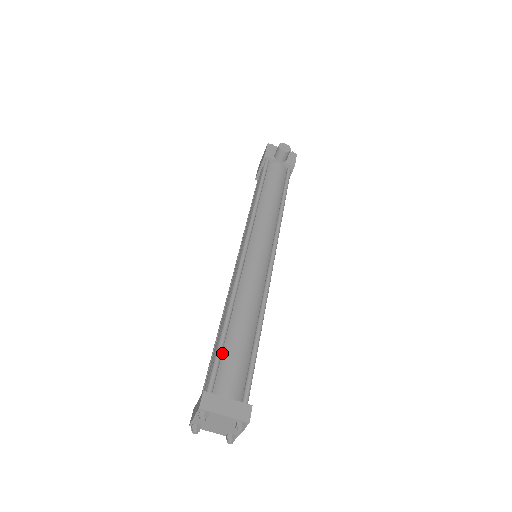
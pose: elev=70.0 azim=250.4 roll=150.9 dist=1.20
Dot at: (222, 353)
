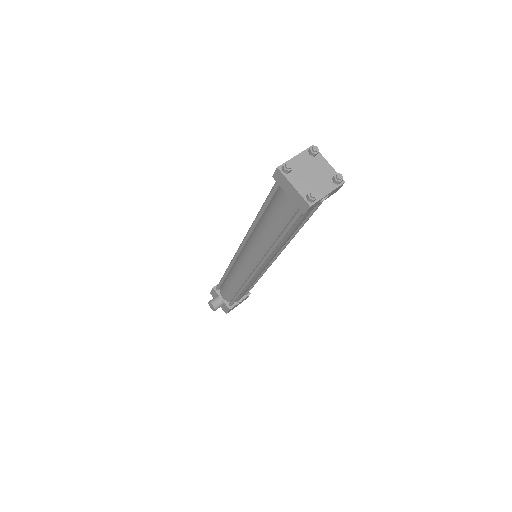
Dot at: occluded
